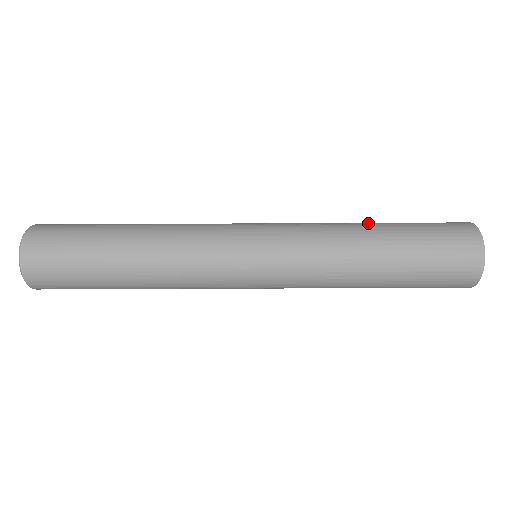
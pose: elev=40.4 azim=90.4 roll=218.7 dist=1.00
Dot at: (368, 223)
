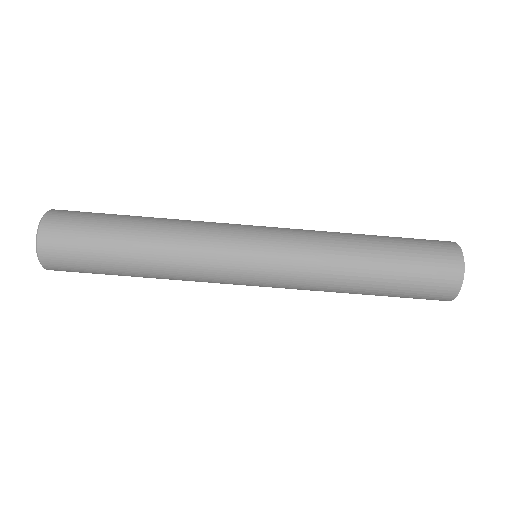
Dot at: occluded
